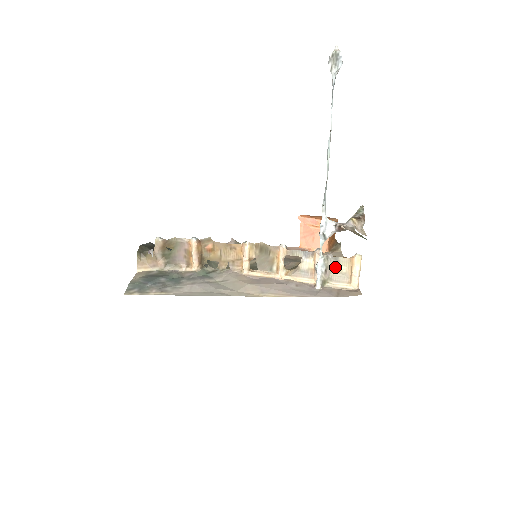
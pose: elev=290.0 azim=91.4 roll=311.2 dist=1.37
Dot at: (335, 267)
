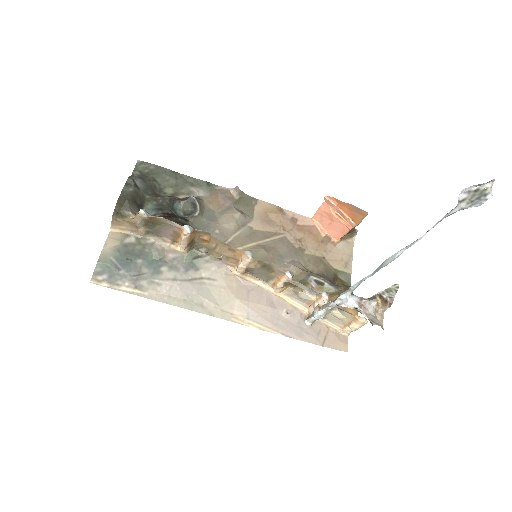
Dot at: (335, 313)
